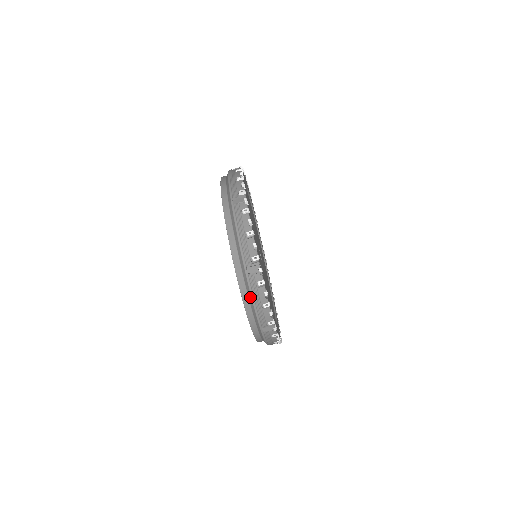
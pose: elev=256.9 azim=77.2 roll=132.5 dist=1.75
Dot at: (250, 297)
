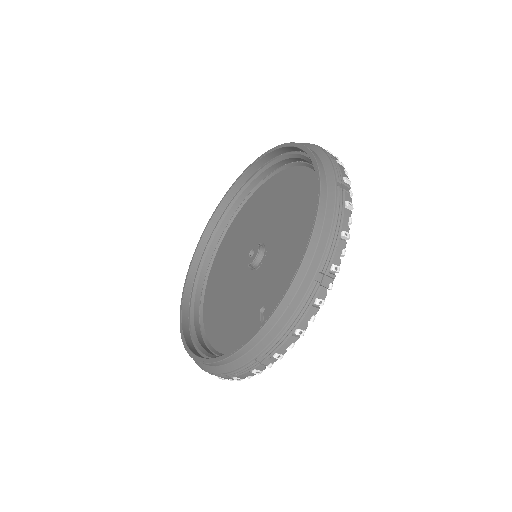
Dot at: occluded
